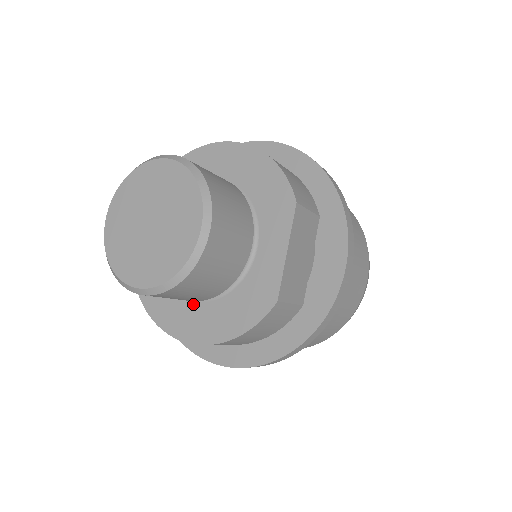
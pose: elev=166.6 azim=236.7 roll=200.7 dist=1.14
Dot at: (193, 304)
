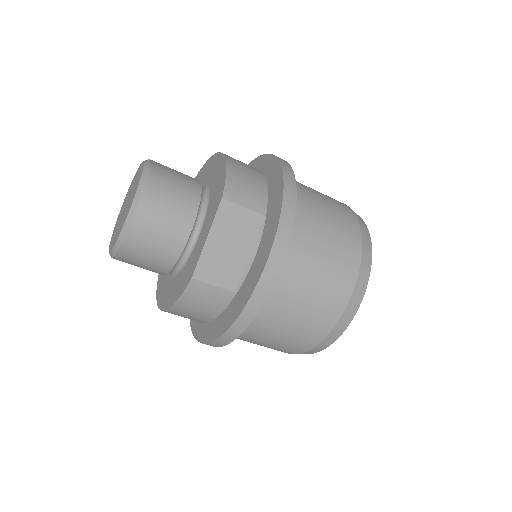
Dot at: (169, 279)
